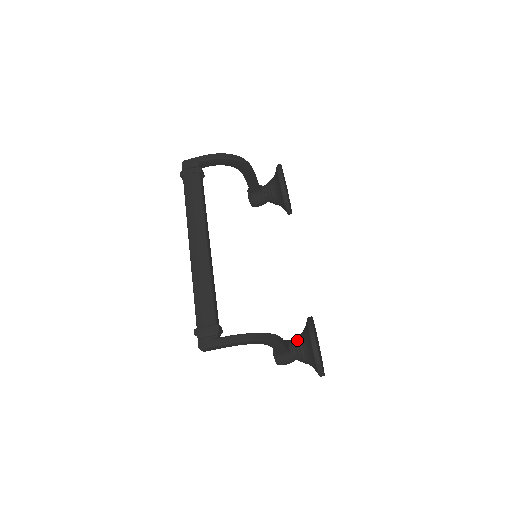
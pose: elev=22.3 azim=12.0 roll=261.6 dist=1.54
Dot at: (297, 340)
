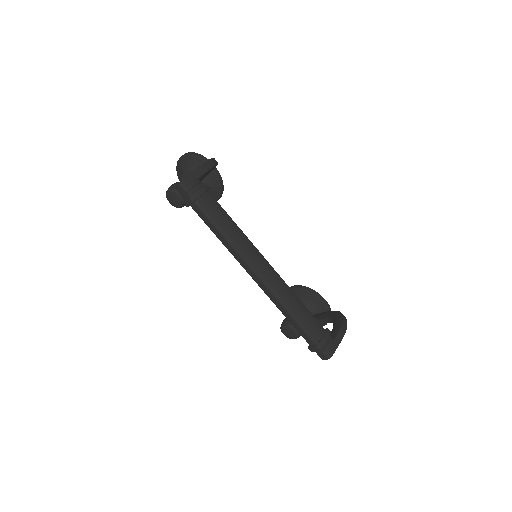
Dot at: occluded
